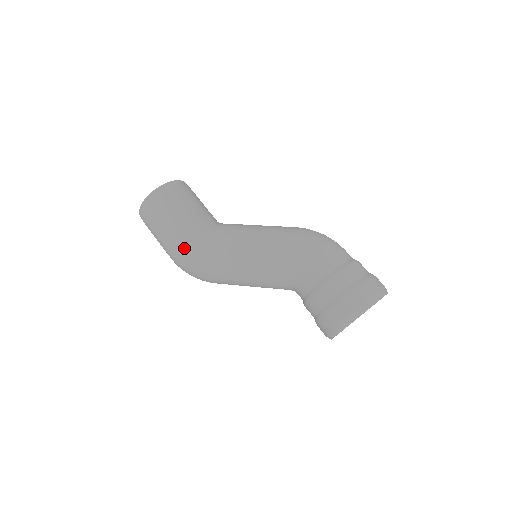
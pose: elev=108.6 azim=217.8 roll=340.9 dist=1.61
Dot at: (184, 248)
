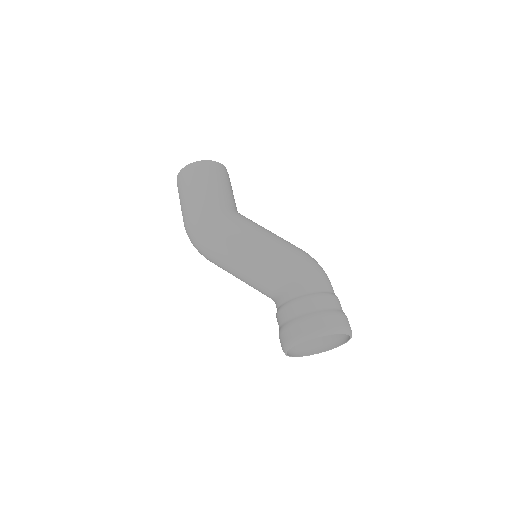
Dot at: (206, 212)
